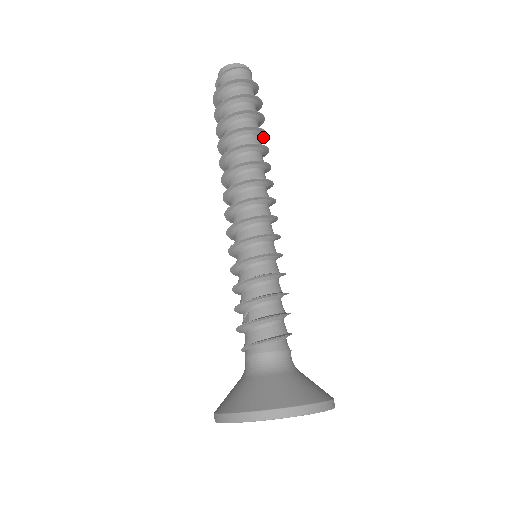
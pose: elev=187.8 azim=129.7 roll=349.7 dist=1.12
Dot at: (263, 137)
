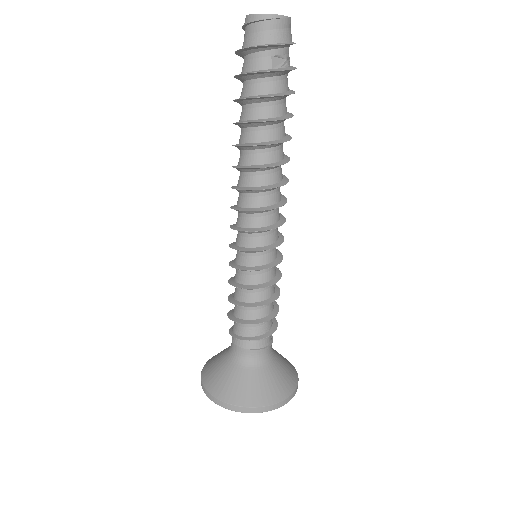
Dot at: (281, 119)
